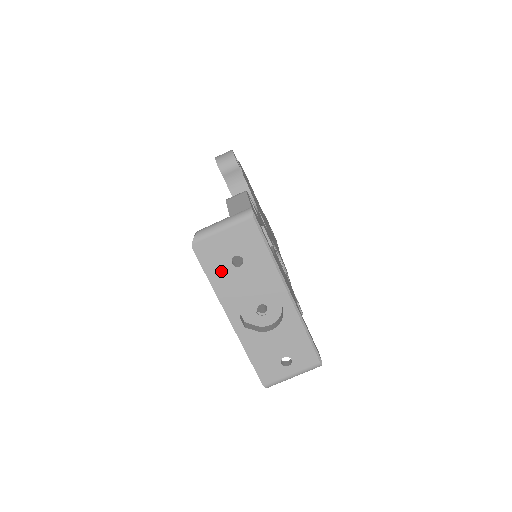
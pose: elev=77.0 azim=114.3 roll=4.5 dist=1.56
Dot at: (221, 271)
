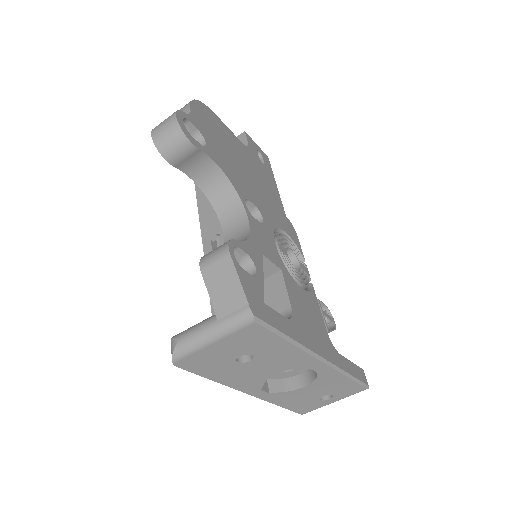
Dot at: (224, 370)
